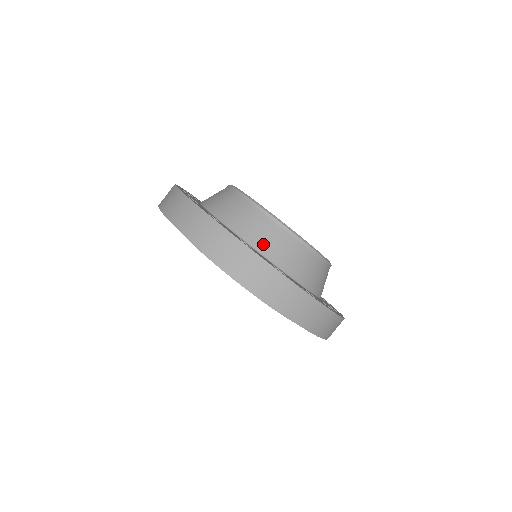
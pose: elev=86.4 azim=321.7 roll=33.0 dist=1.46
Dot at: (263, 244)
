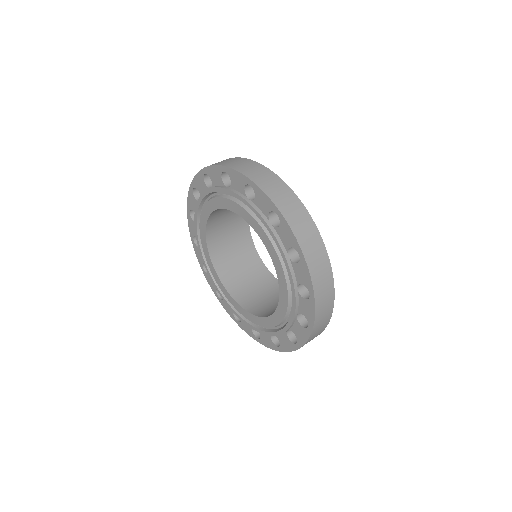
Dot at: occluded
